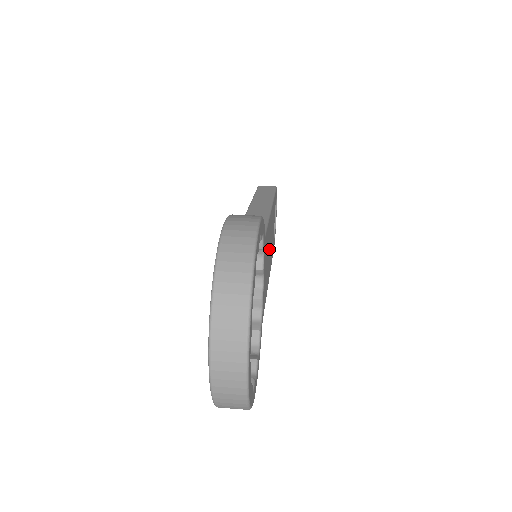
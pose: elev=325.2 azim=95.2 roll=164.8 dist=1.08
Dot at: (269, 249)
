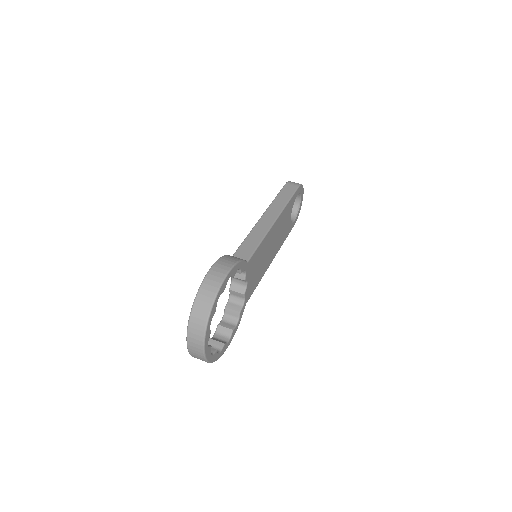
Dot at: (268, 250)
